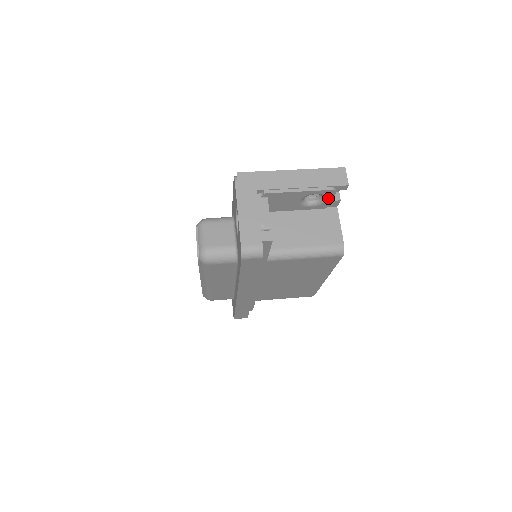
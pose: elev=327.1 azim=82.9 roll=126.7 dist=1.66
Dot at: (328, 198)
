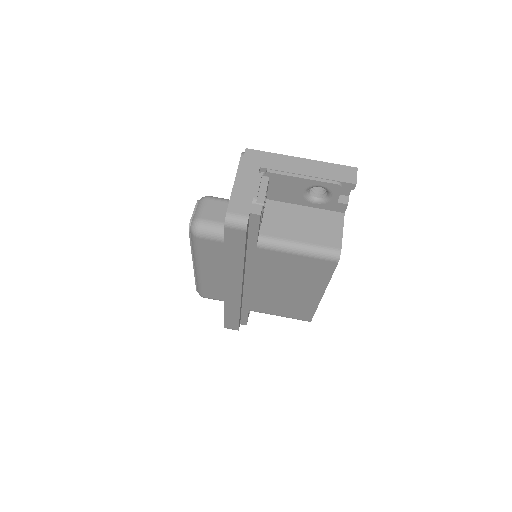
Dot at: (333, 196)
